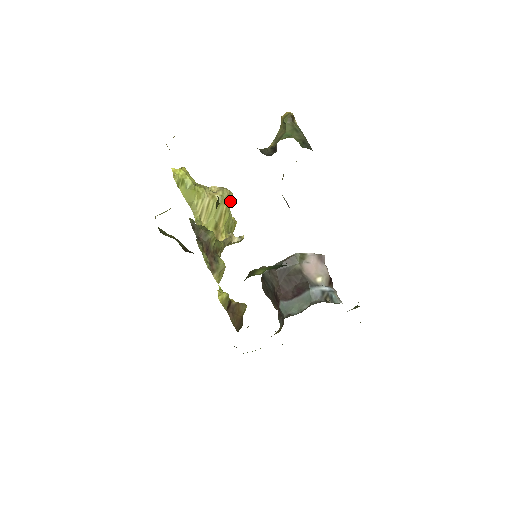
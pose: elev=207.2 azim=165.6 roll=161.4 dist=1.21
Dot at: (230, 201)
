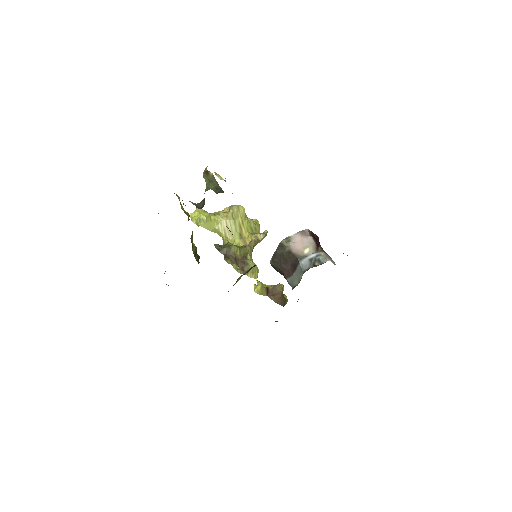
Dot at: (242, 212)
